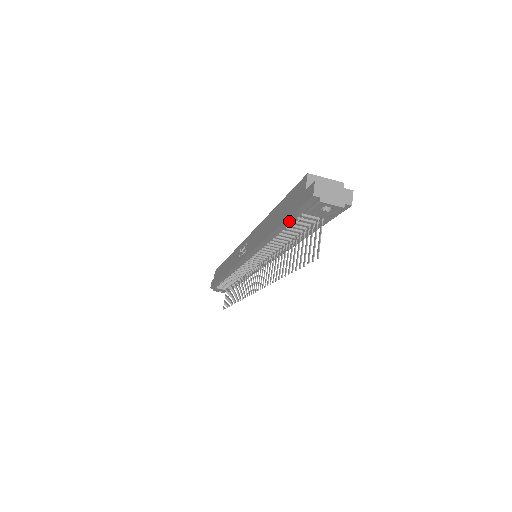
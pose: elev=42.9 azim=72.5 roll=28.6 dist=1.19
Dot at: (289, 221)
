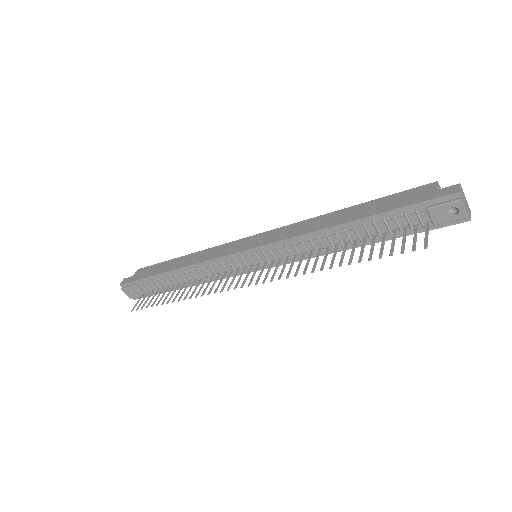
Dot at: (389, 214)
